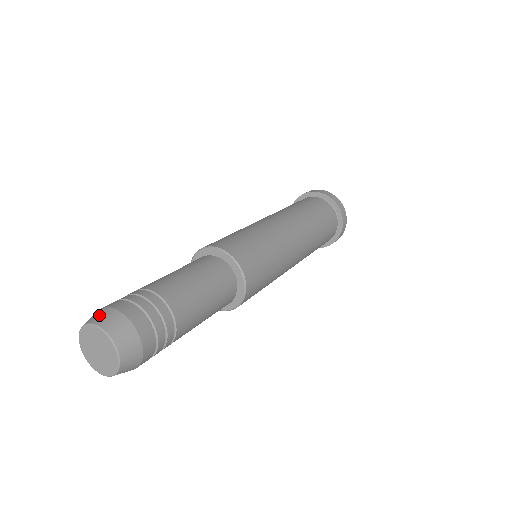
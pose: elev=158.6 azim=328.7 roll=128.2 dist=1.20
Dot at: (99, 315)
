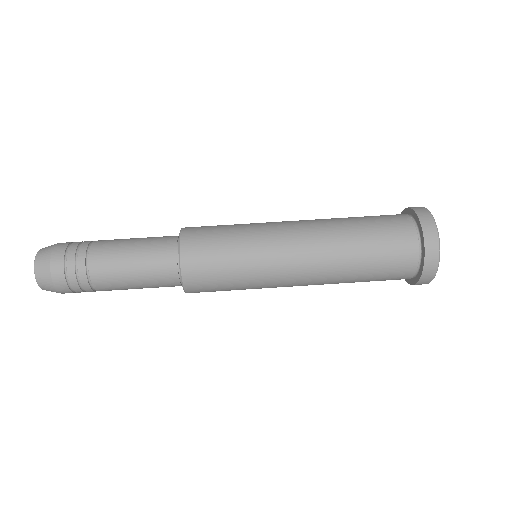
Dot at: (42, 273)
